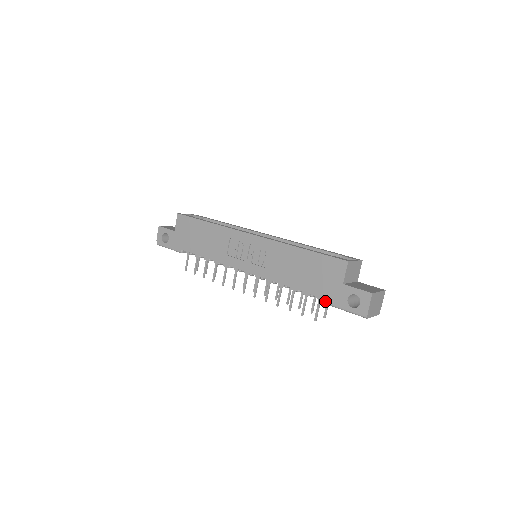
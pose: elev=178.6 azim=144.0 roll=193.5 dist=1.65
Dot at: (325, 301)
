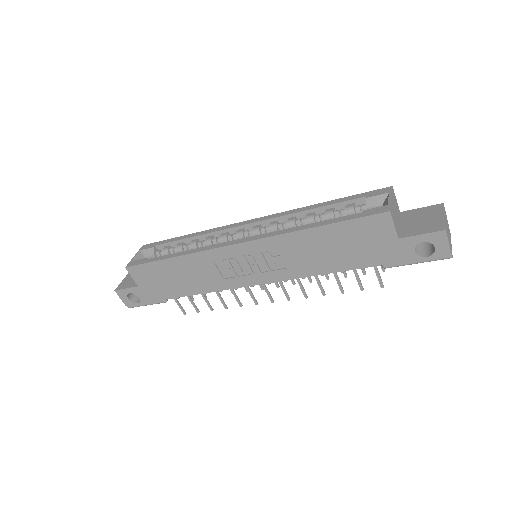
Dot at: (385, 266)
